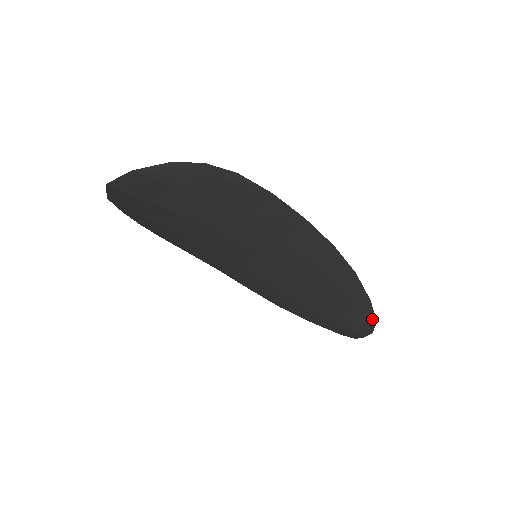
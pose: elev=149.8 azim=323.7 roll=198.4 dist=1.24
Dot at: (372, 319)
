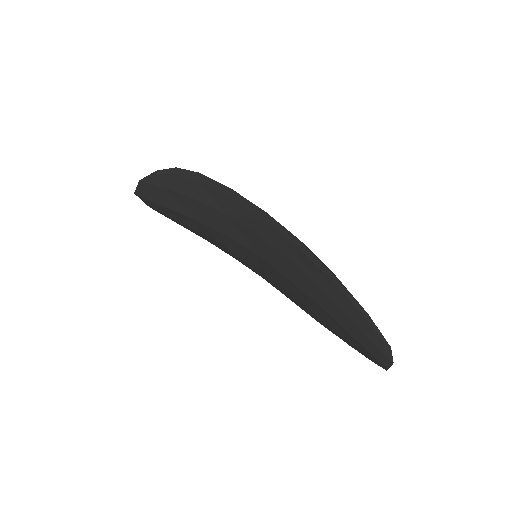
Dot at: (382, 341)
